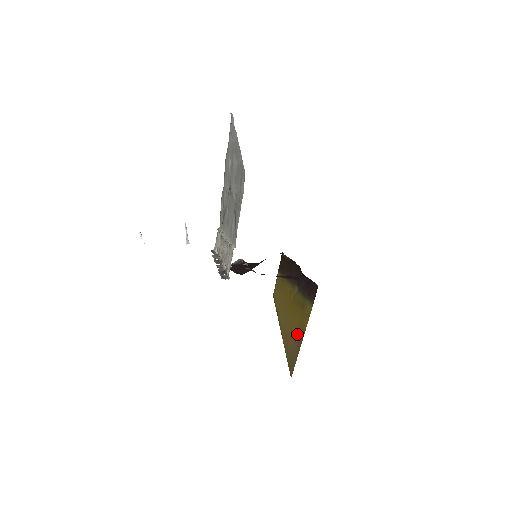
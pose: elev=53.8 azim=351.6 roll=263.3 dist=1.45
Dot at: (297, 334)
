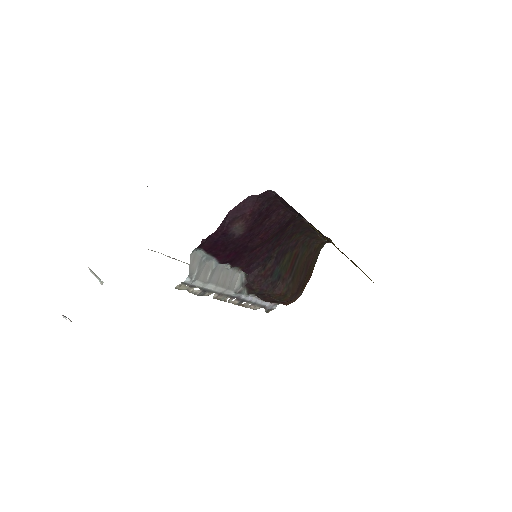
Dot at: occluded
